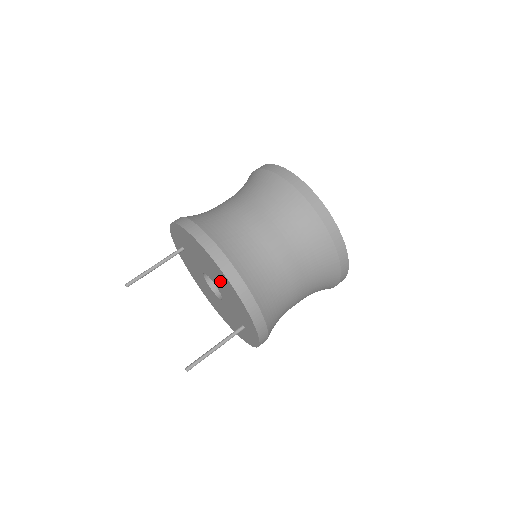
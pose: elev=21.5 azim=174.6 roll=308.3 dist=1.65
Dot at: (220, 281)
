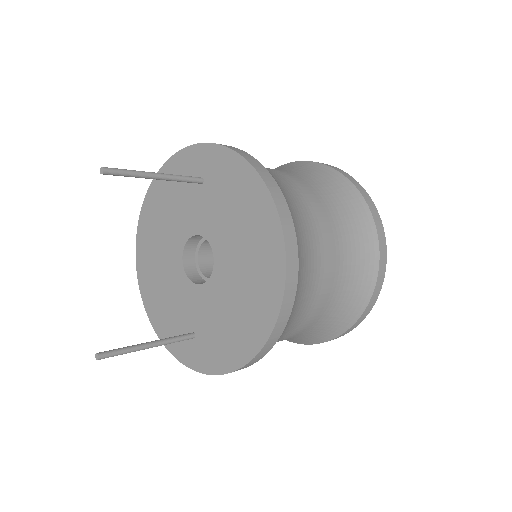
Dot at: (244, 289)
